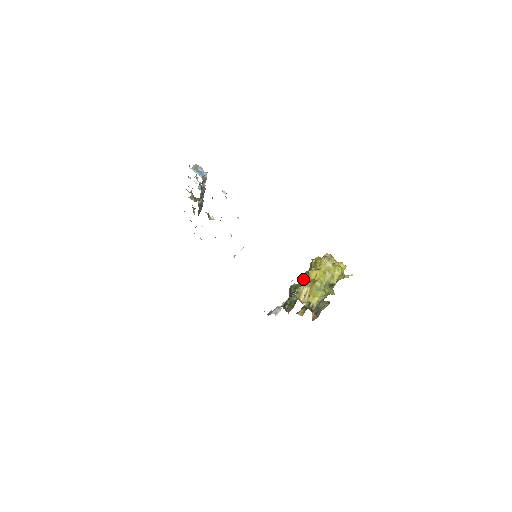
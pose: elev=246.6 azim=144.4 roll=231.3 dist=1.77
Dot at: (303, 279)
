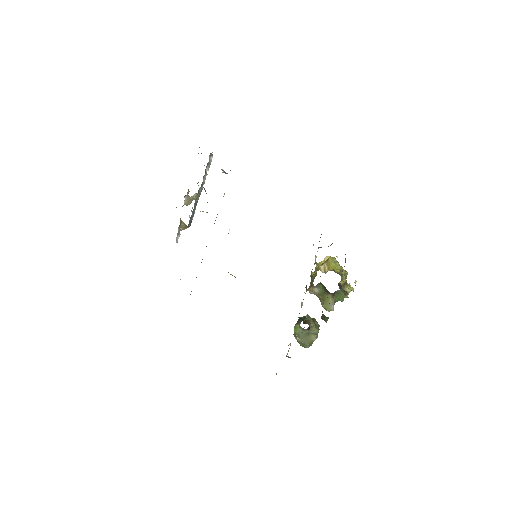
Dot at: (312, 275)
